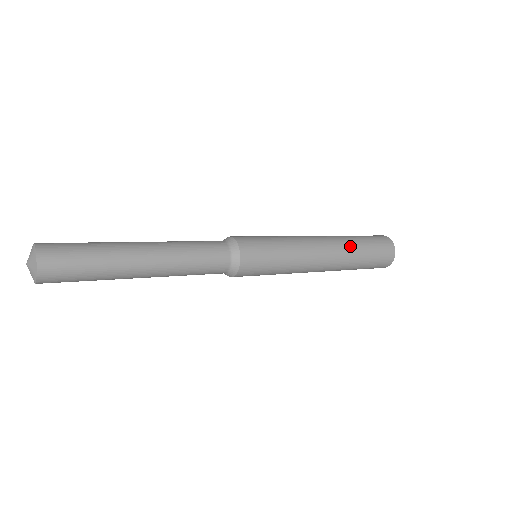
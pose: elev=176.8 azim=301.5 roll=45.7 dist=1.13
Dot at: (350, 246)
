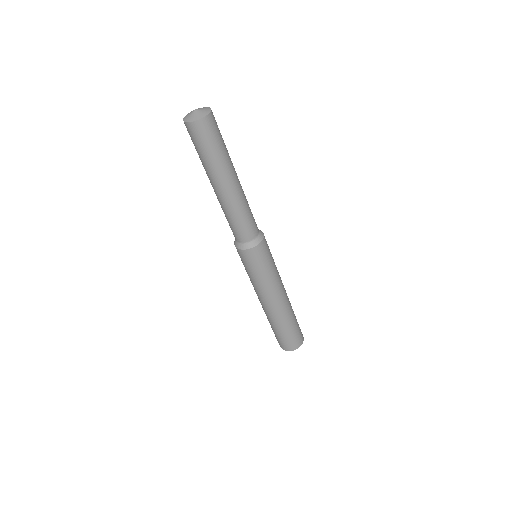
Dot at: (292, 309)
